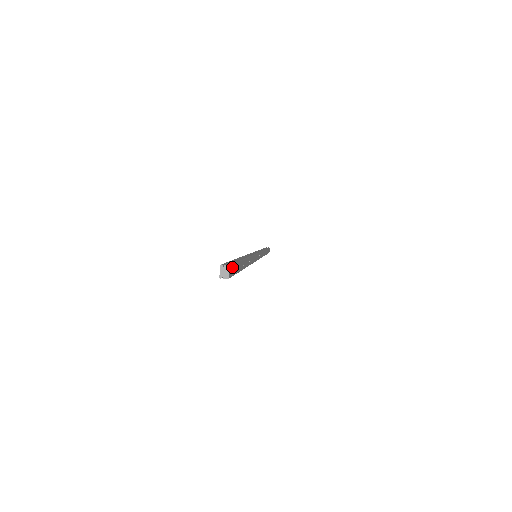
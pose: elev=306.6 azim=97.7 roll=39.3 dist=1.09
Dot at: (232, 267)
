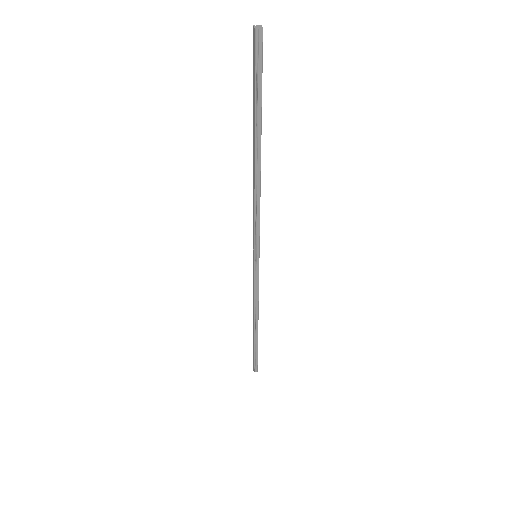
Dot at: (261, 44)
